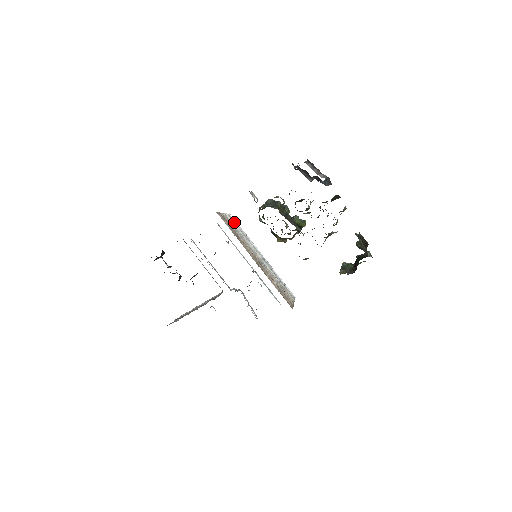
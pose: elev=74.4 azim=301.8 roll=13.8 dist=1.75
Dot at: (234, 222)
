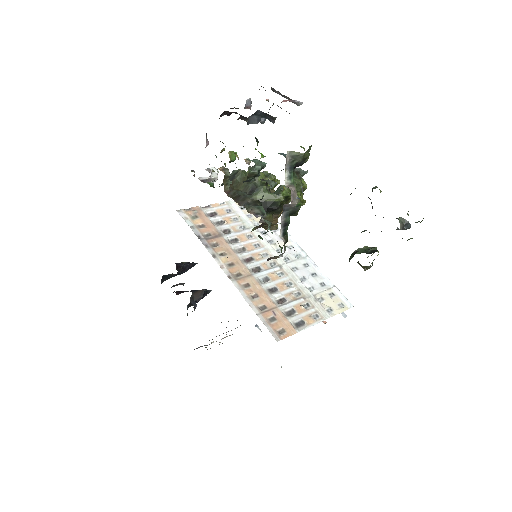
Dot at: occluded
